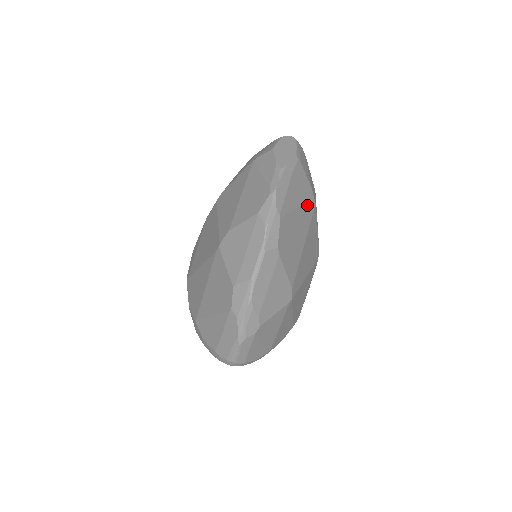
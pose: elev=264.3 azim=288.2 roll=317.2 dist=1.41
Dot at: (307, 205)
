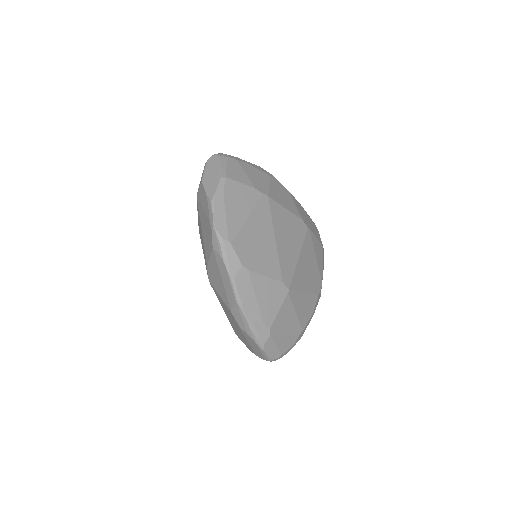
Dot at: (257, 206)
